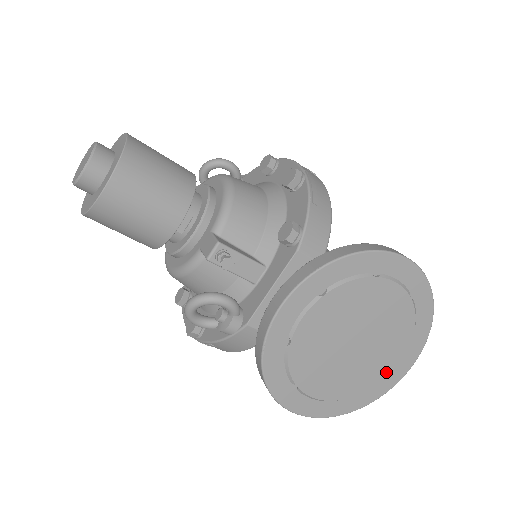
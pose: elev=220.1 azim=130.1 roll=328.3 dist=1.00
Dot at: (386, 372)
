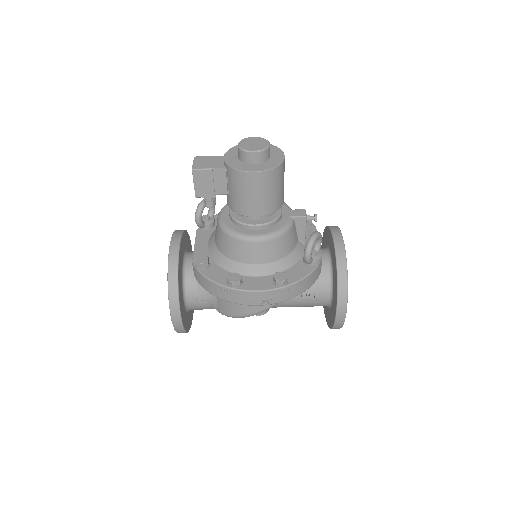
Dot at: occluded
